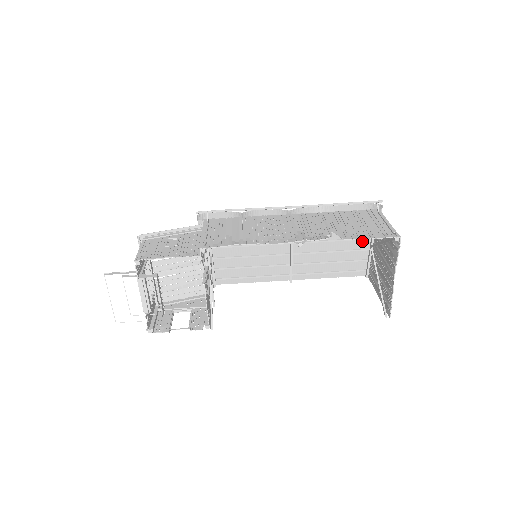
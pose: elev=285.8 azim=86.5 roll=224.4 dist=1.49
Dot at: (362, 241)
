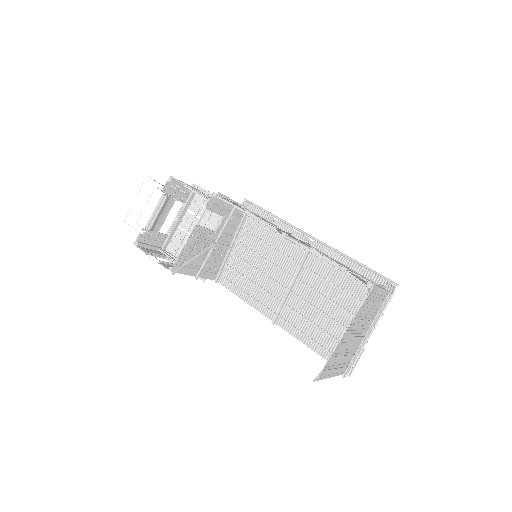
Dot at: occluded
